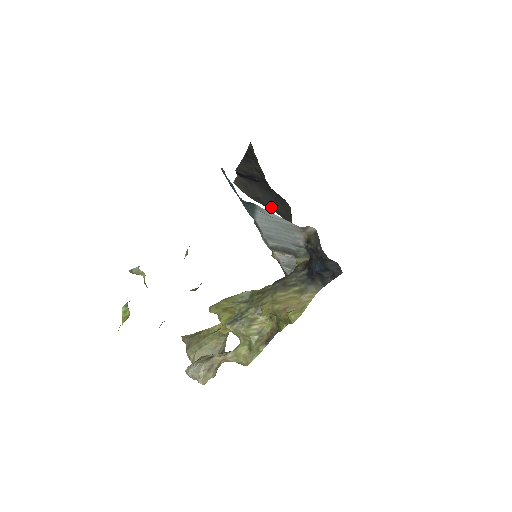
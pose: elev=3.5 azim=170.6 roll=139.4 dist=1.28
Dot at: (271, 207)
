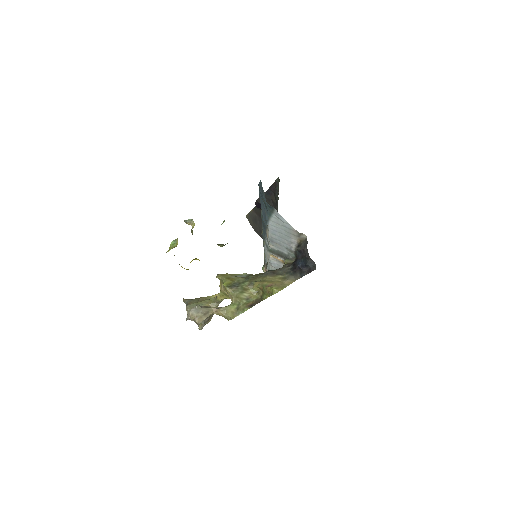
Dot at: occluded
